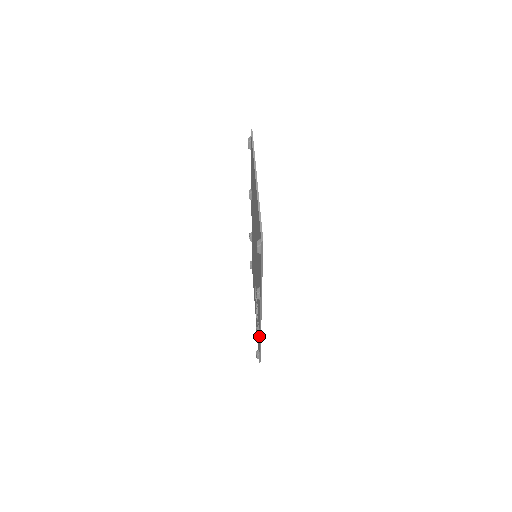
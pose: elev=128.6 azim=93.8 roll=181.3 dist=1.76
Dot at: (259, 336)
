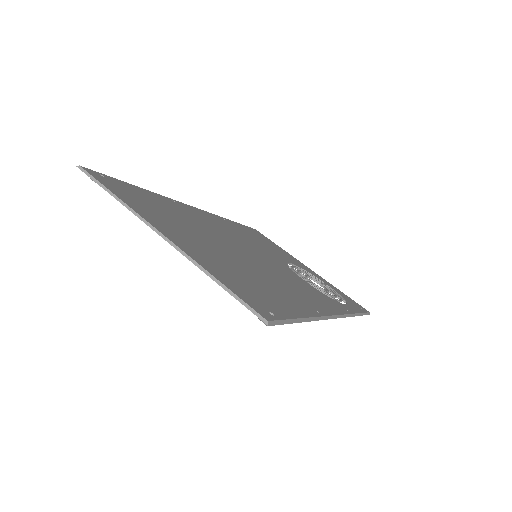
Dot at: occluded
